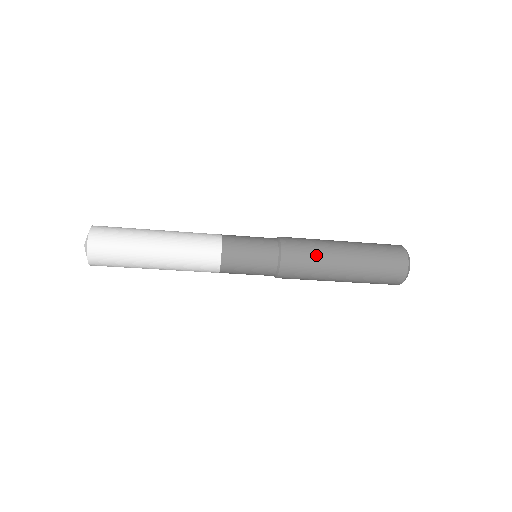
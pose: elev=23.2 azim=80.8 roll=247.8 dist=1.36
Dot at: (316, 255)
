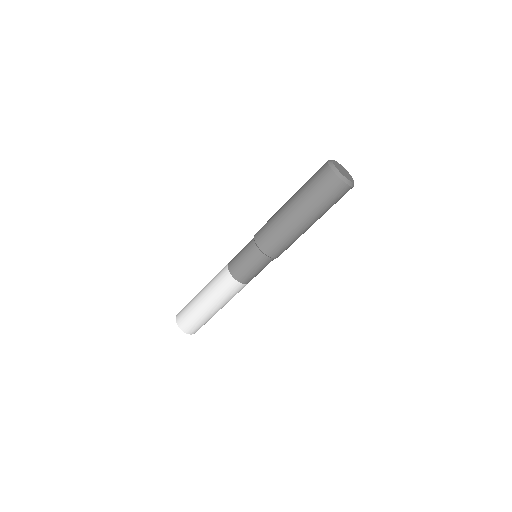
Dot at: (272, 219)
